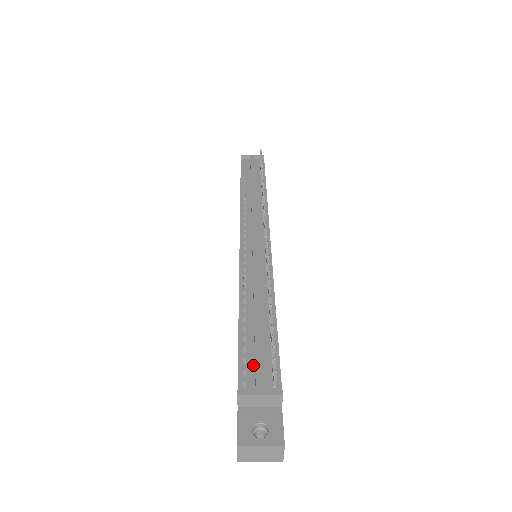
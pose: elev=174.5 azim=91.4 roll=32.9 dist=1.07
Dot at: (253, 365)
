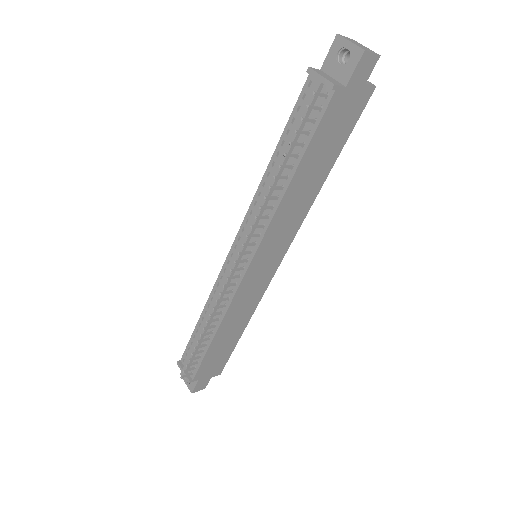
Dot at: (190, 355)
